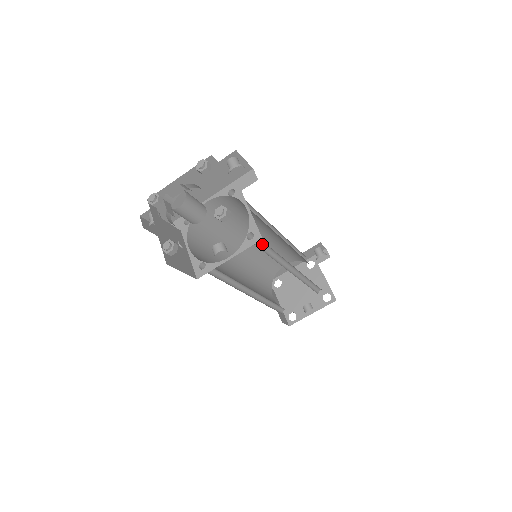
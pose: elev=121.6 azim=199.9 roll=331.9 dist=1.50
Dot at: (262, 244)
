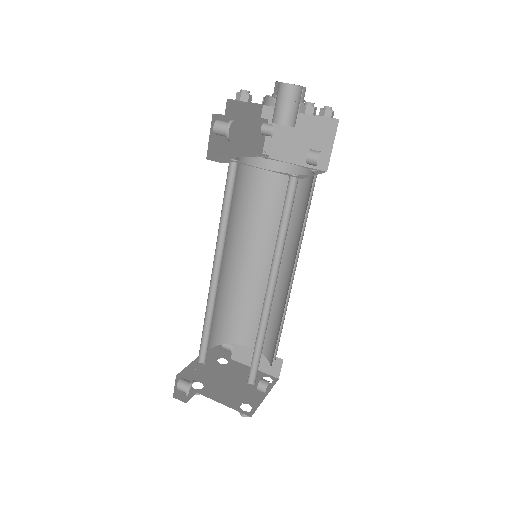
Dot at: (303, 201)
